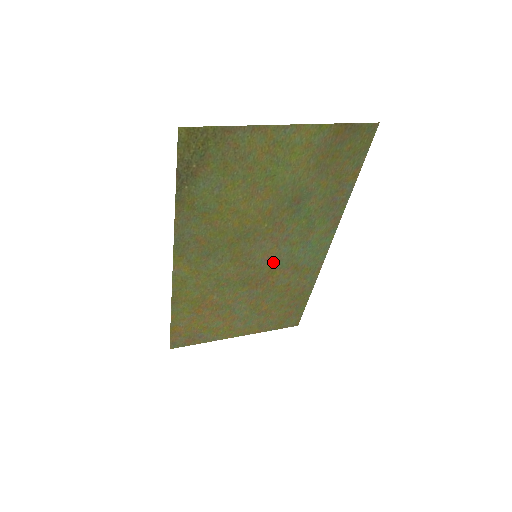
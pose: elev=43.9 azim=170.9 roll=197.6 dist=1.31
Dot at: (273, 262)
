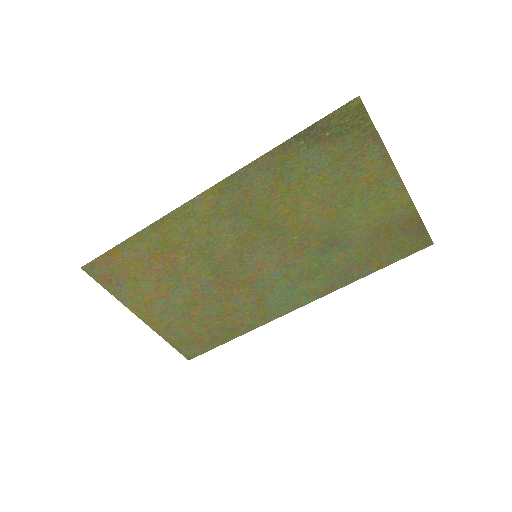
Dot at: (256, 276)
